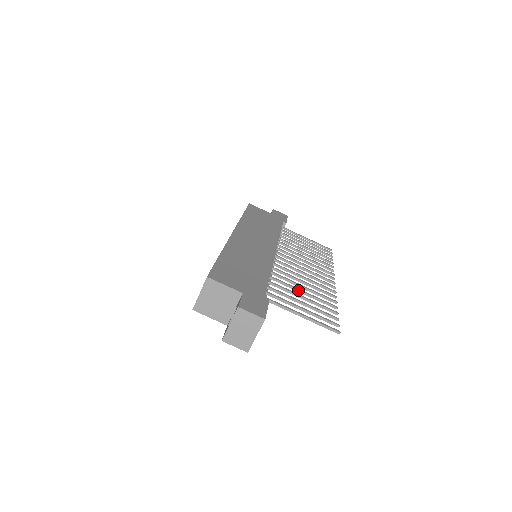
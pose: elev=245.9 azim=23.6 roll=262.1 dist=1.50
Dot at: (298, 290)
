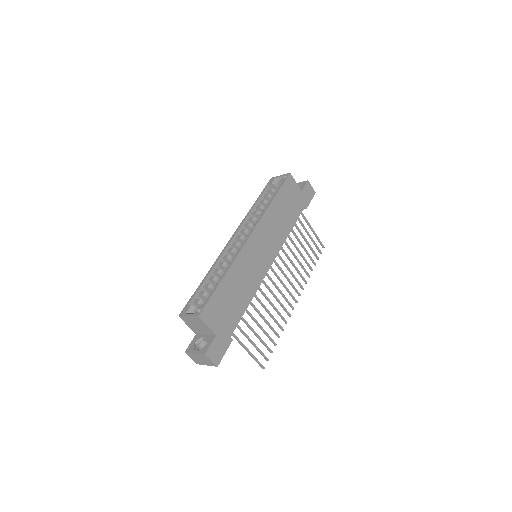
Dot at: (262, 317)
